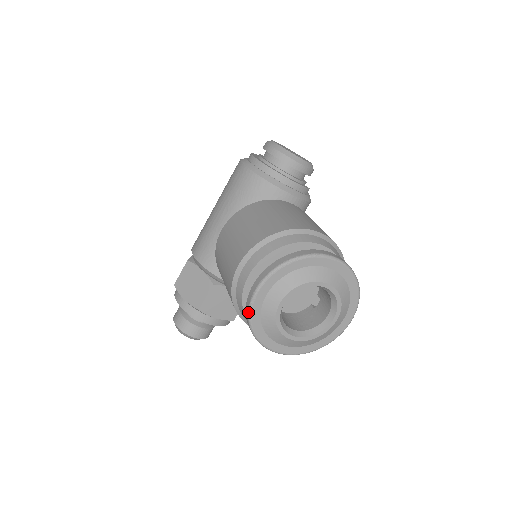
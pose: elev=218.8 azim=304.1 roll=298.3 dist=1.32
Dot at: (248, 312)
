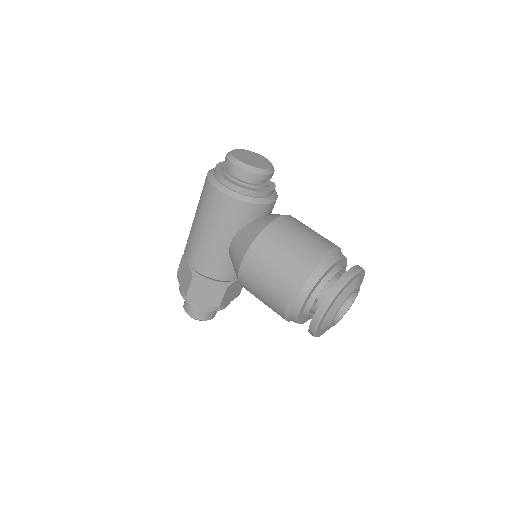
Dot at: (314, 331)
